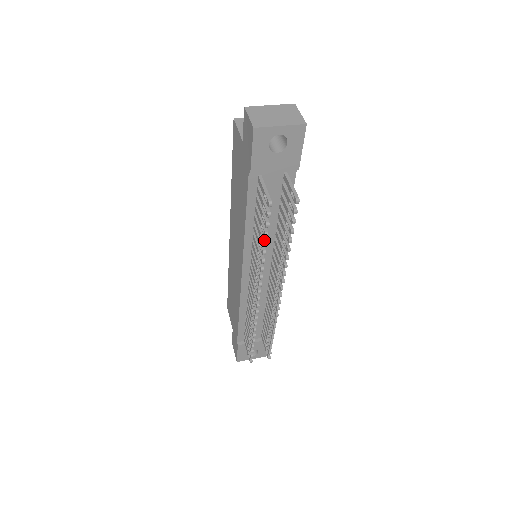
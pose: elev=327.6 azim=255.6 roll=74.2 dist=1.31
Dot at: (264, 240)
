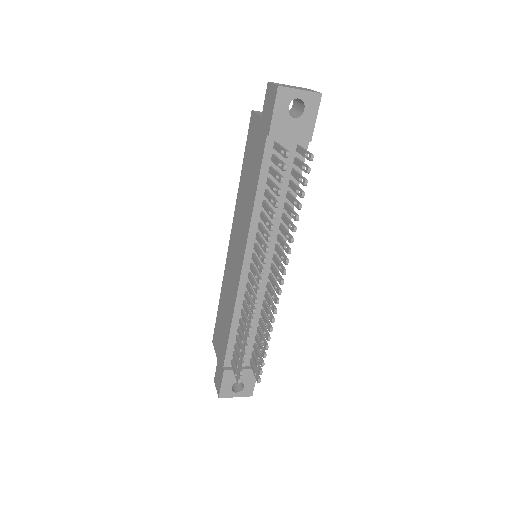
Dot at: (276, 201)
